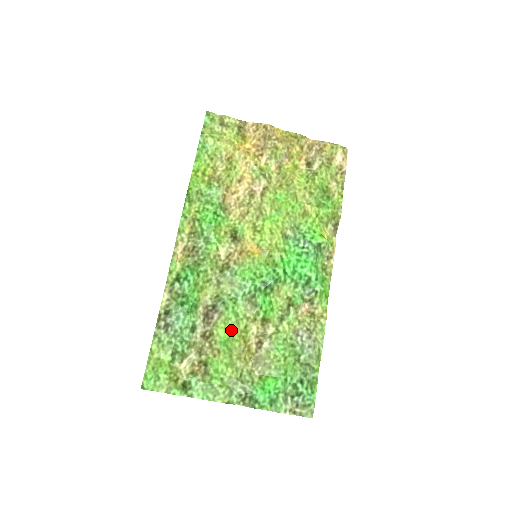
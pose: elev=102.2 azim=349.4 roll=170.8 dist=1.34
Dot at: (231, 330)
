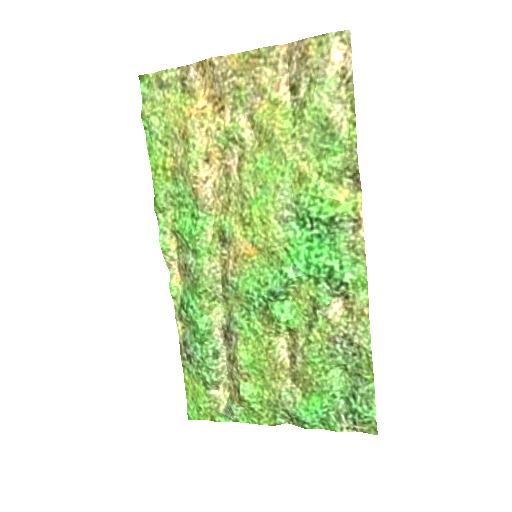
Dot at: (254, 350)
